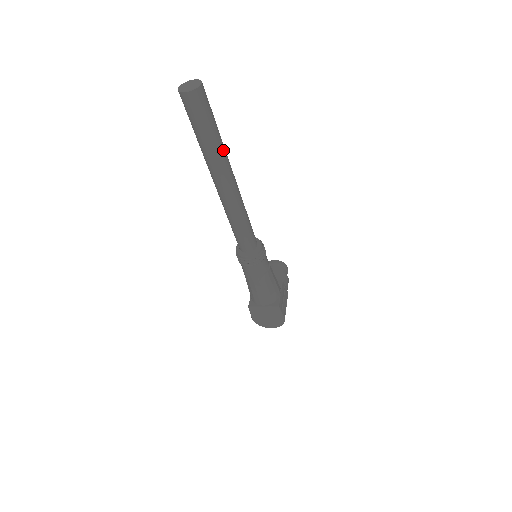
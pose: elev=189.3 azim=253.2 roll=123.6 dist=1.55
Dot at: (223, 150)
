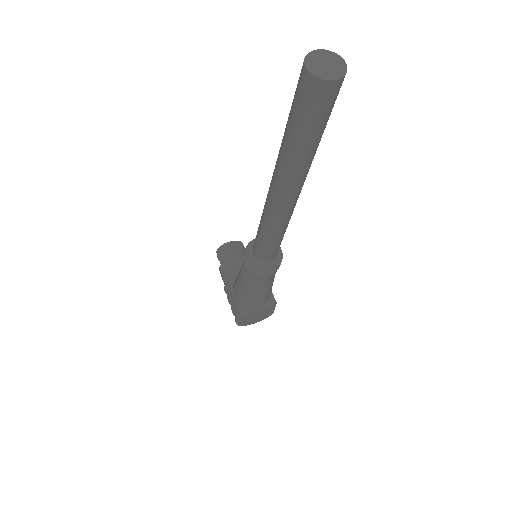
Dot at: occluded
